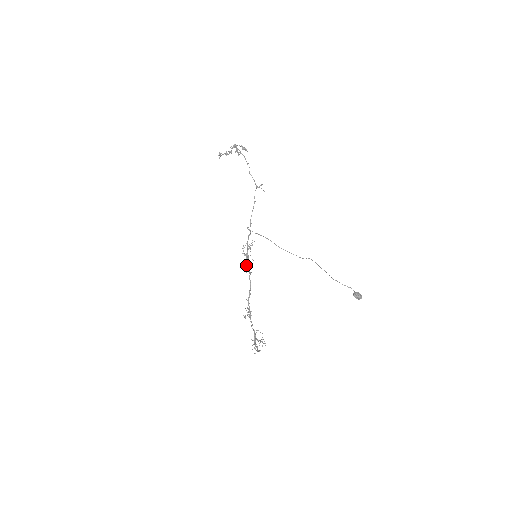
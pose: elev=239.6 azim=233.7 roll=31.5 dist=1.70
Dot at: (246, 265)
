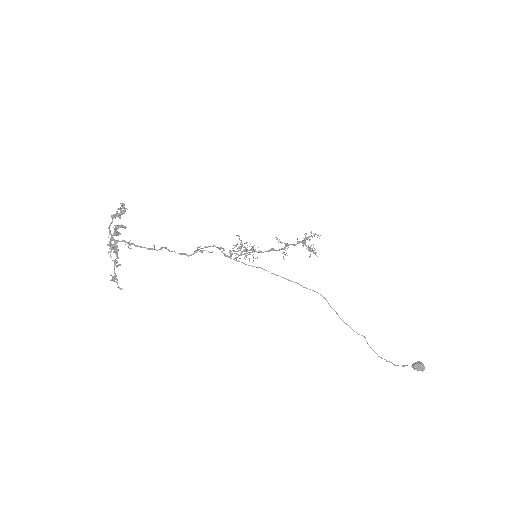
Dot at: occluded
